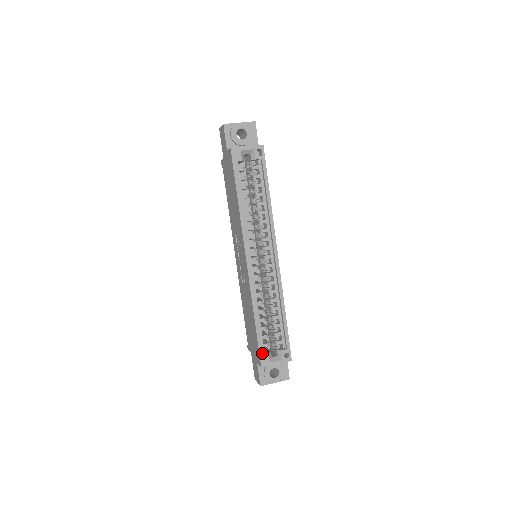
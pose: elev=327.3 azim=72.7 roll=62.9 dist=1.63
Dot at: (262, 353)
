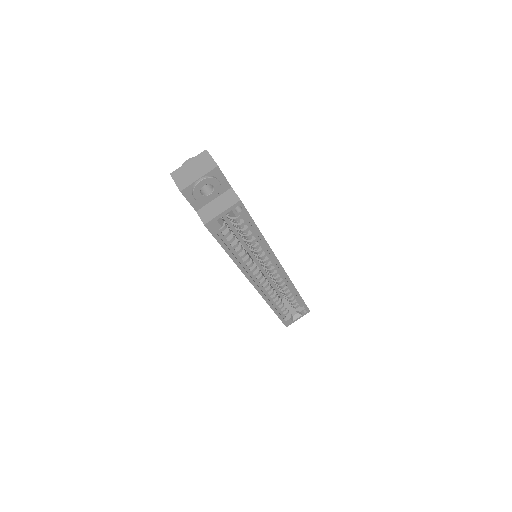
Dot at: (285, 321)
